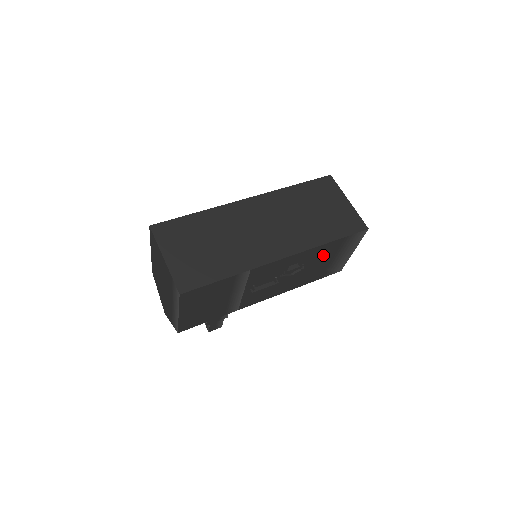
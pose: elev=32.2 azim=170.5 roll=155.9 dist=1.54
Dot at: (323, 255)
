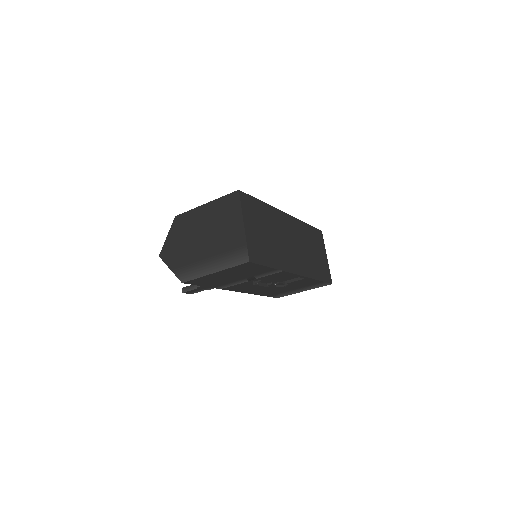
Dot at: (300, 284)
